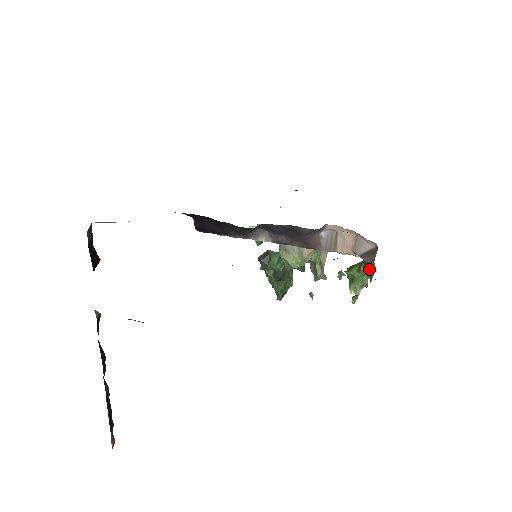
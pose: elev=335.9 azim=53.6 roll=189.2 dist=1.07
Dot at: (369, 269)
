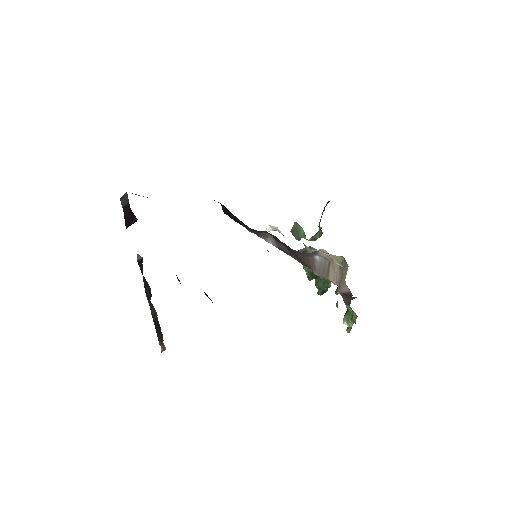
Dot at: (351, 309)
